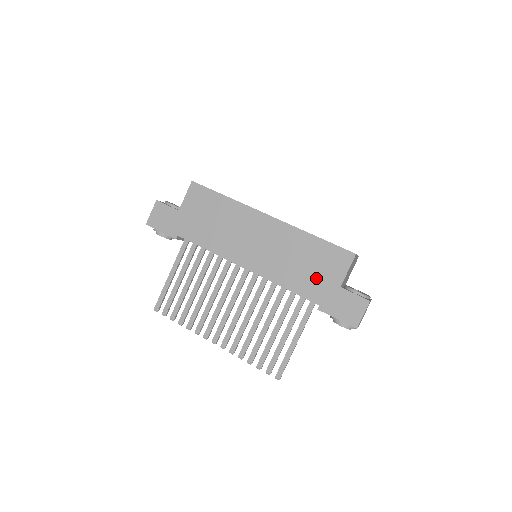
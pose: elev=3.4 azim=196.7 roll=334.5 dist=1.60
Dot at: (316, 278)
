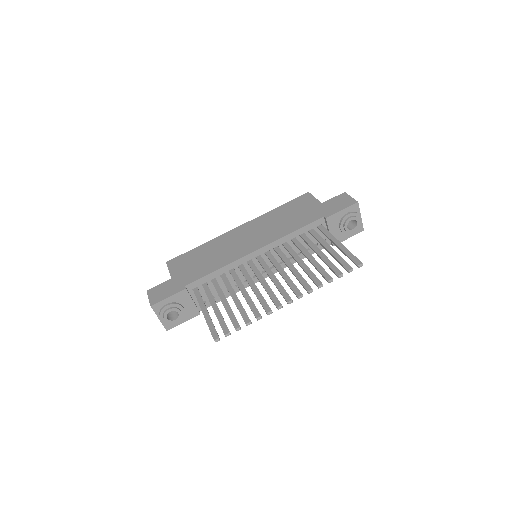
Dot at: (304, 213)
